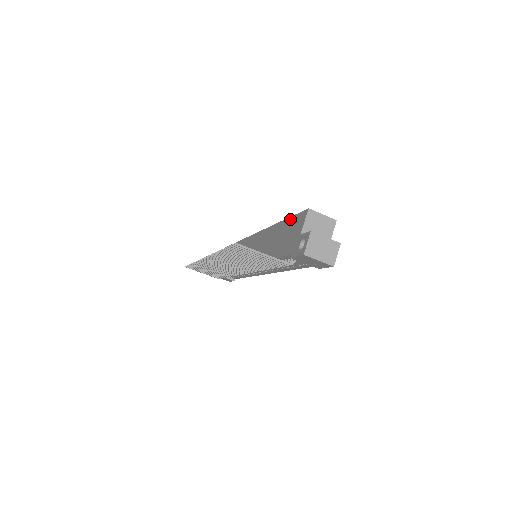
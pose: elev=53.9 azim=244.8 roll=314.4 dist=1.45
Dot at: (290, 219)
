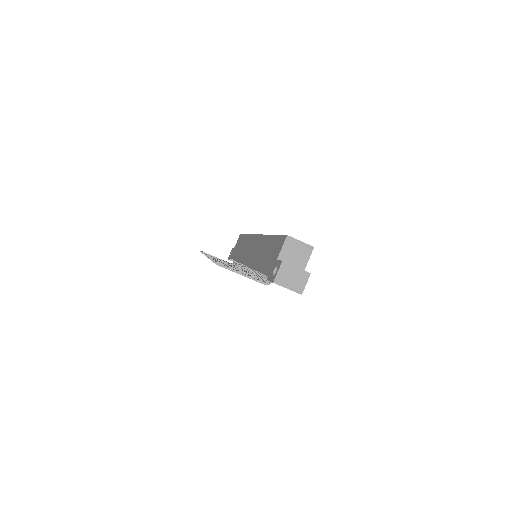
Dot at: (276, 237)
